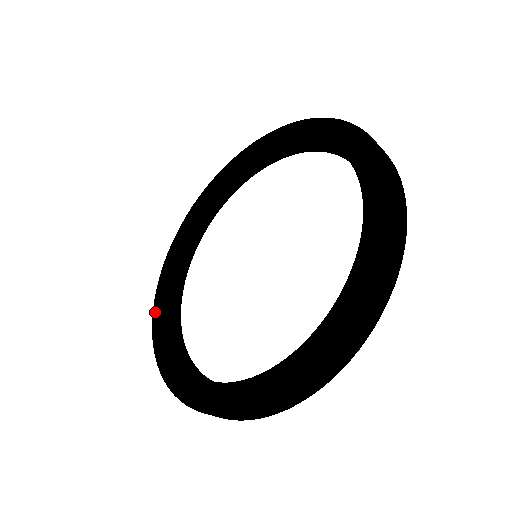
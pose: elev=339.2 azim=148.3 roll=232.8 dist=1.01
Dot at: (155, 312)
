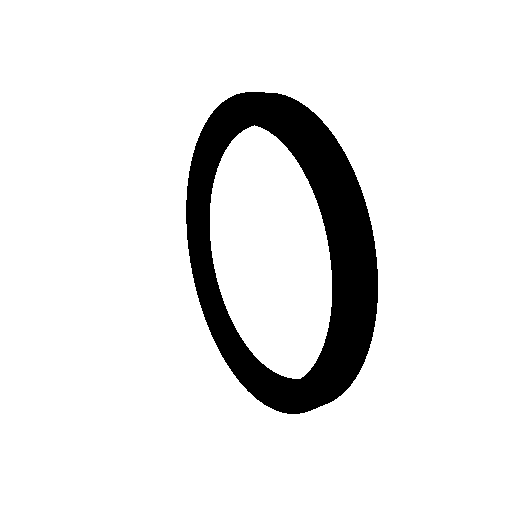
Dot at: (241, 380)
